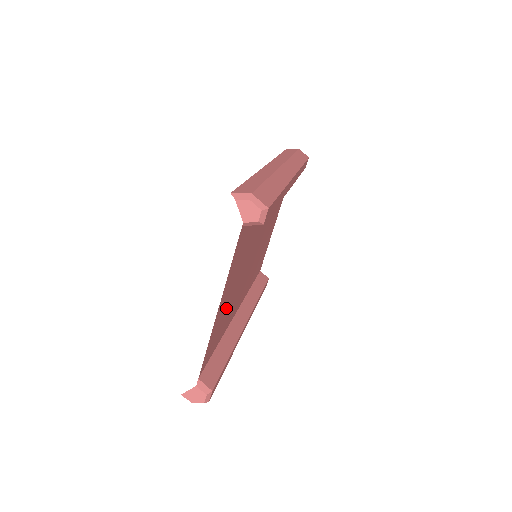
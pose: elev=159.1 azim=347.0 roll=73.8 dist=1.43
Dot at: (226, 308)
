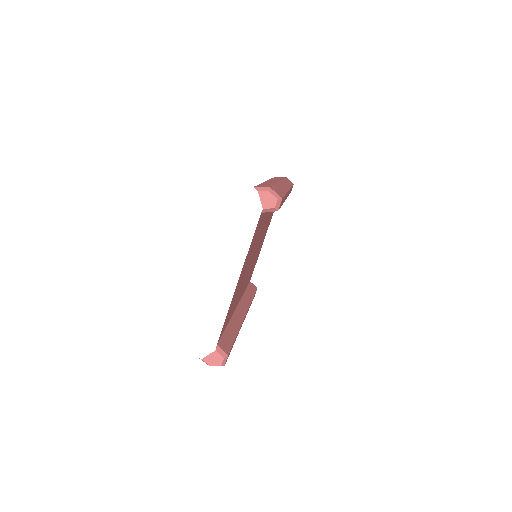
Dot at: occluded
